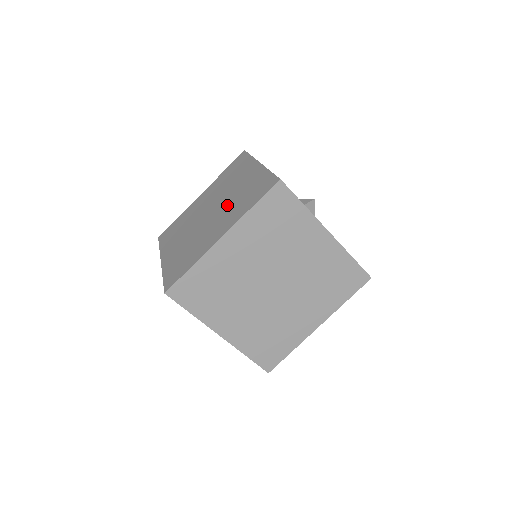
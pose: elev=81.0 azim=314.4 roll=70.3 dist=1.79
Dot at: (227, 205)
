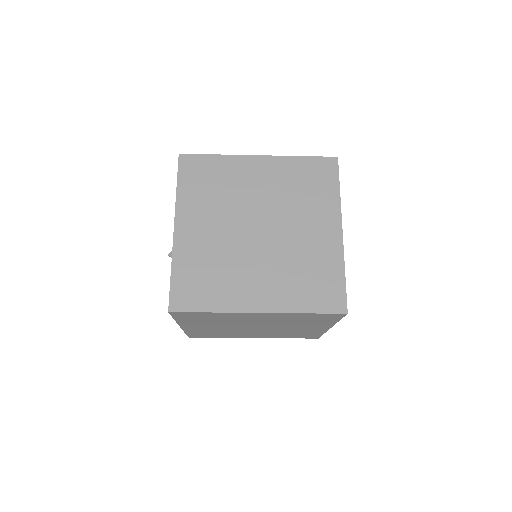
Dot at: (283, 255)
